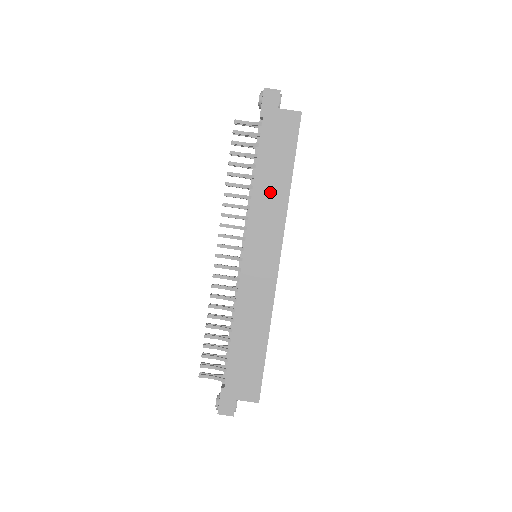
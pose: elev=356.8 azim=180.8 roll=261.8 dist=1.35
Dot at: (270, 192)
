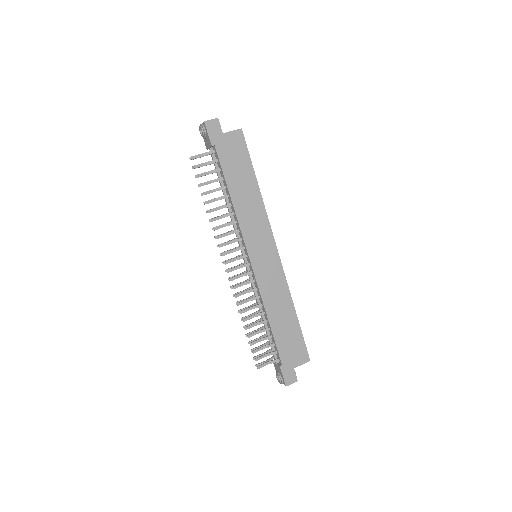
Dot at: (247, 202)
